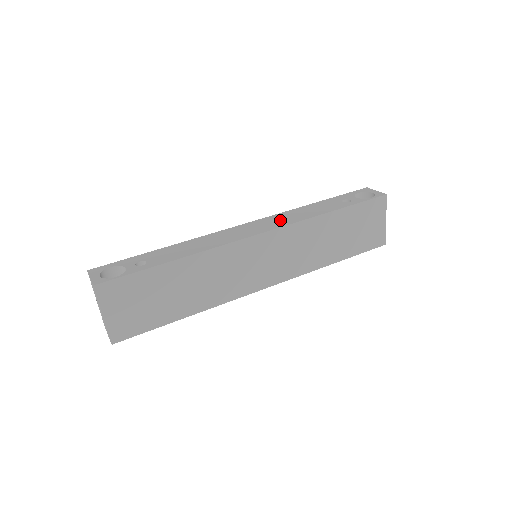
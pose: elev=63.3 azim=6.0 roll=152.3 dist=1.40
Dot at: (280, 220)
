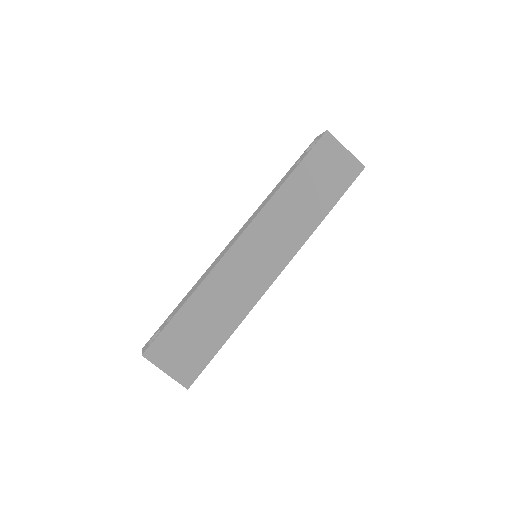
Dot at: (253, 217)
